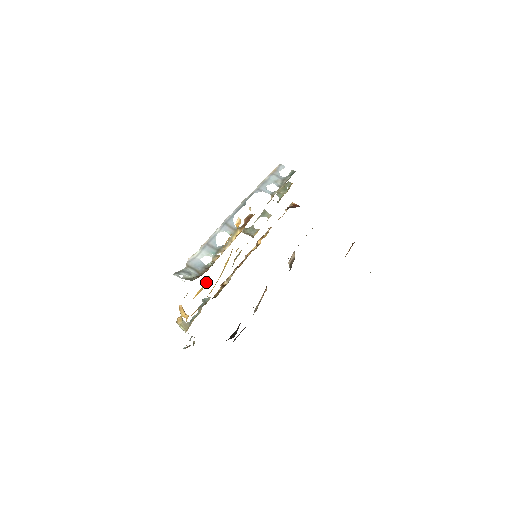
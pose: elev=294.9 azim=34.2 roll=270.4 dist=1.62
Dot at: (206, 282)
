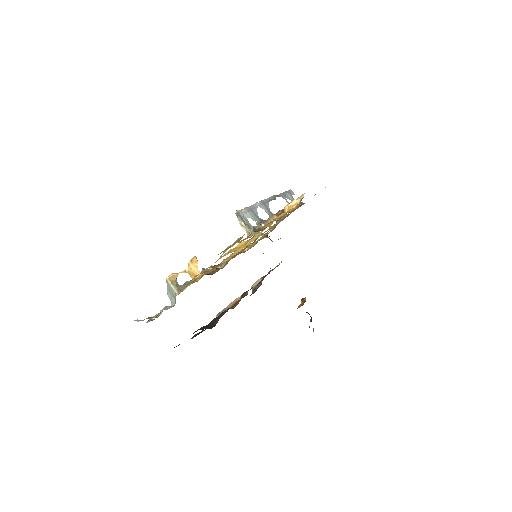
Dot at: (242, 245)
